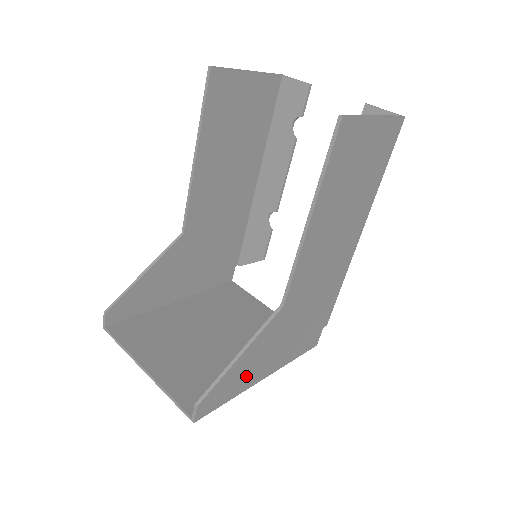
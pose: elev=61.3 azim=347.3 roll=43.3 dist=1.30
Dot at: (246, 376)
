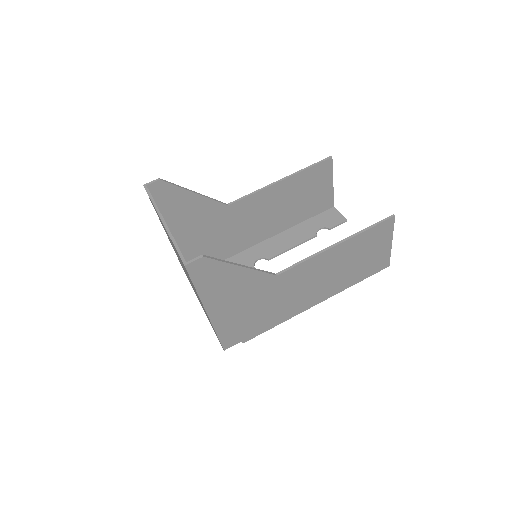
Dot at: (217, 289)
